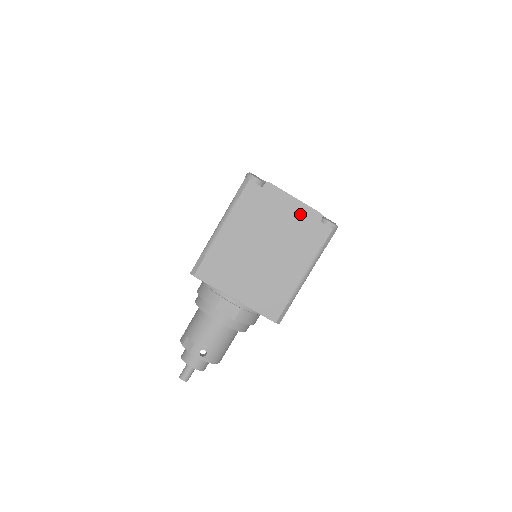
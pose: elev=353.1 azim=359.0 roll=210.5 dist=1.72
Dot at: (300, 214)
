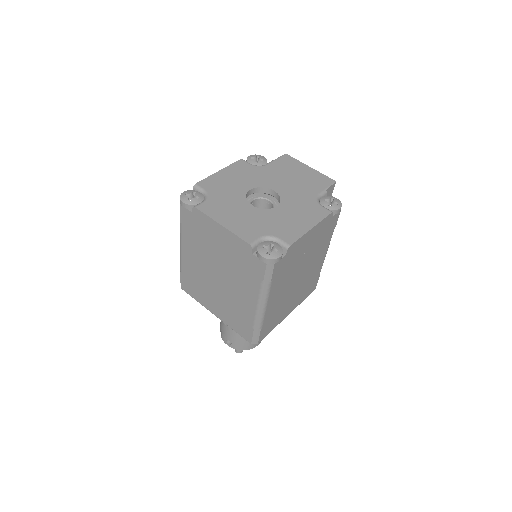
Dot at: (232, 243)
